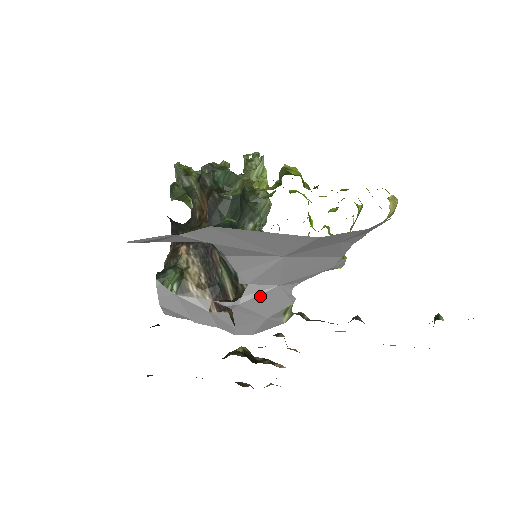
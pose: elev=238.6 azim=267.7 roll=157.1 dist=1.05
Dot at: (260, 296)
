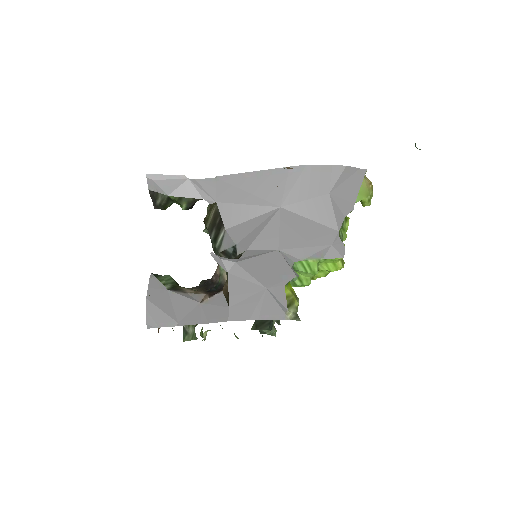
Dot at: (258, 258)
